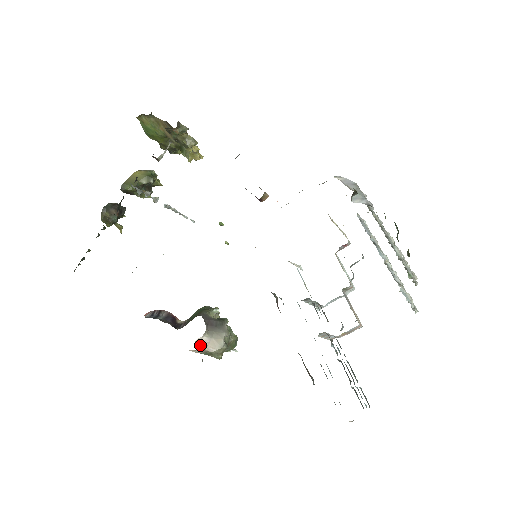
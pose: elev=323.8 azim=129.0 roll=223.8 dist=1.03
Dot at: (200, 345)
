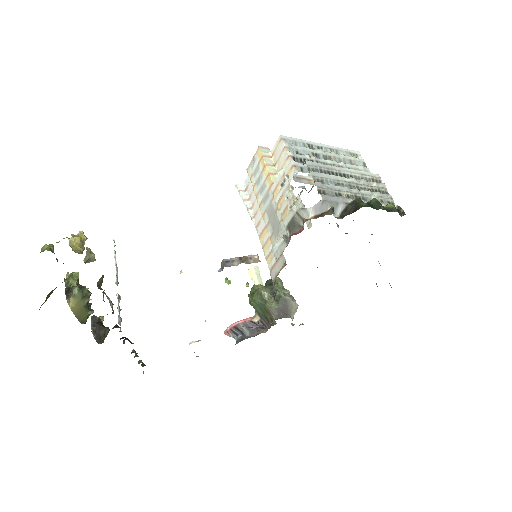
Dot at: occluded
